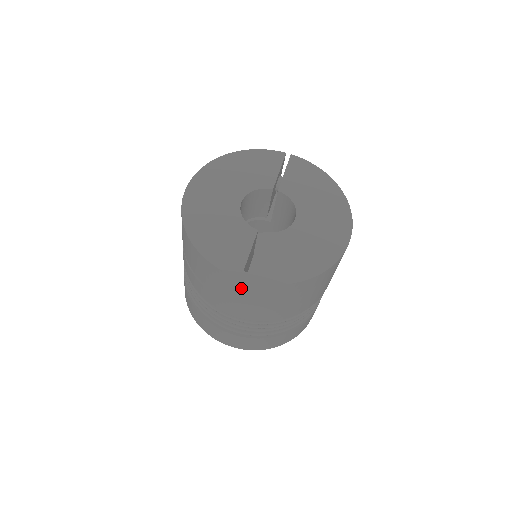
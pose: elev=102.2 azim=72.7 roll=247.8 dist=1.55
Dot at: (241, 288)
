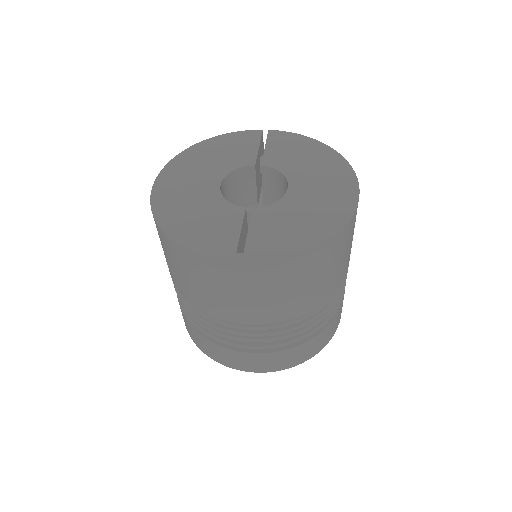
Dot at: (239, 276)
